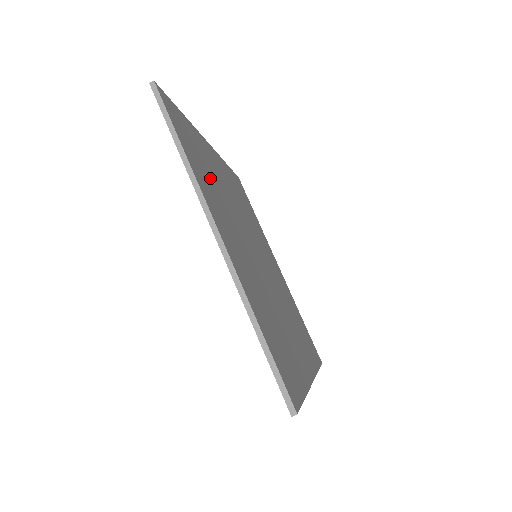
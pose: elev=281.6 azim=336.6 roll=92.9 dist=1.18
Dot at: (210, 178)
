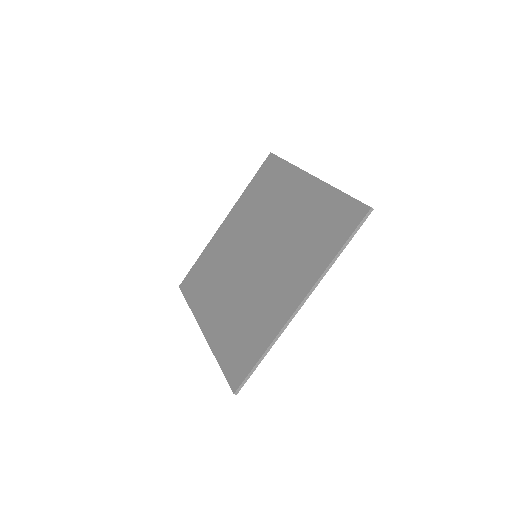
Dot at: occluded
